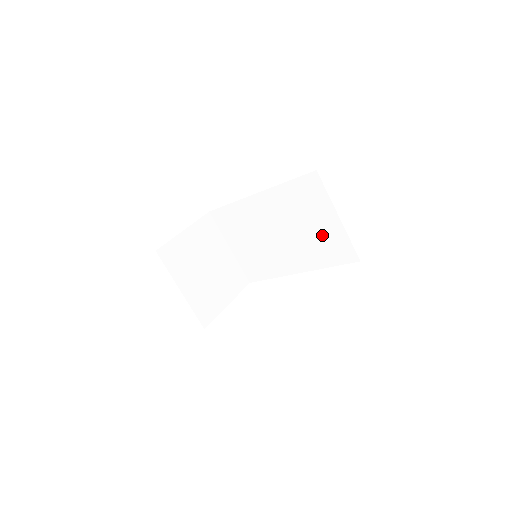
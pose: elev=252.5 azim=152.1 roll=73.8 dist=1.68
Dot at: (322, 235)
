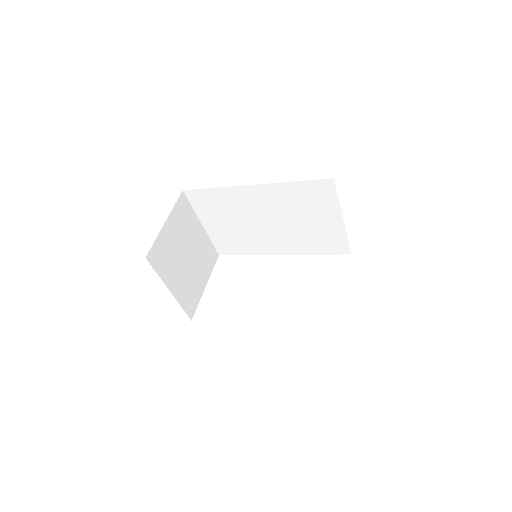
Dot at: (319, 230)
